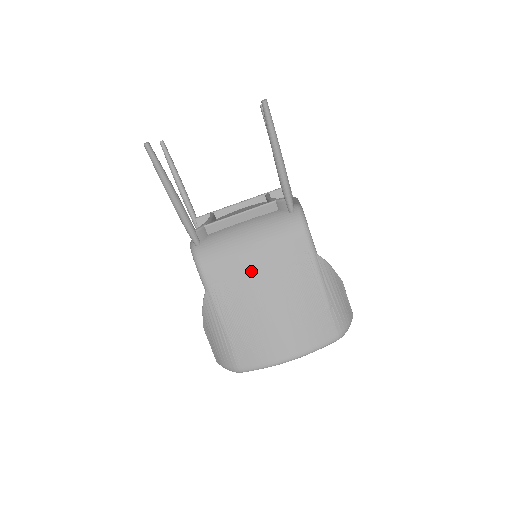
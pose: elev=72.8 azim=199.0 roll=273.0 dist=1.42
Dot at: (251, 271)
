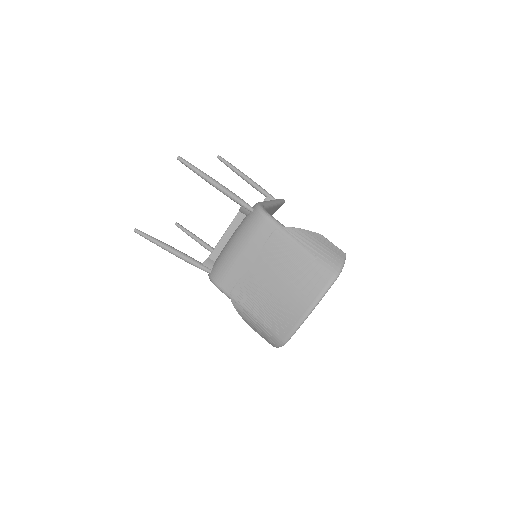
Dot at: (248, 267)
